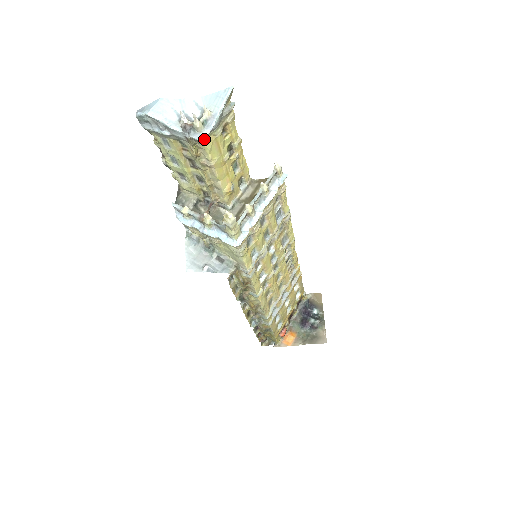
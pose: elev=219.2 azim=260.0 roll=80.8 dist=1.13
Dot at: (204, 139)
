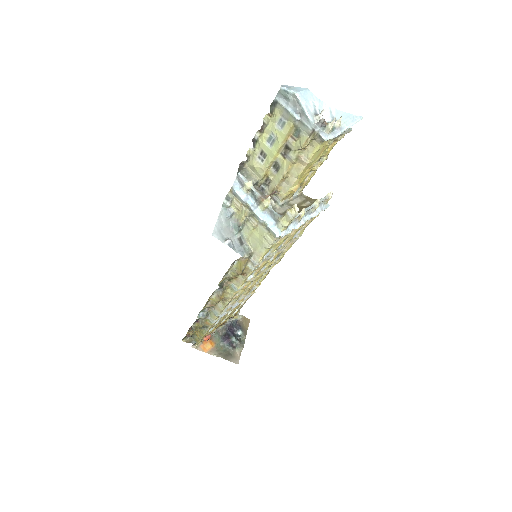
Dot at: (326, 140)
